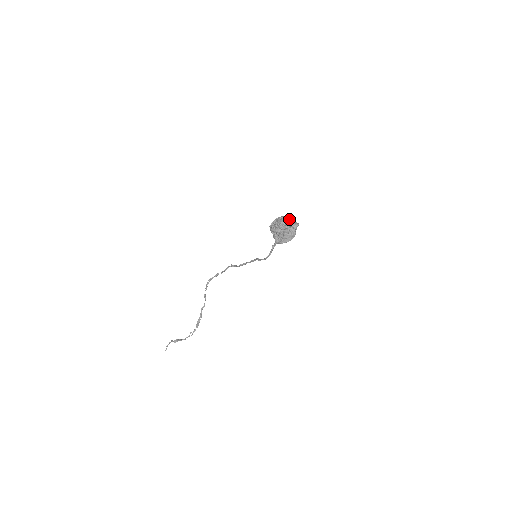
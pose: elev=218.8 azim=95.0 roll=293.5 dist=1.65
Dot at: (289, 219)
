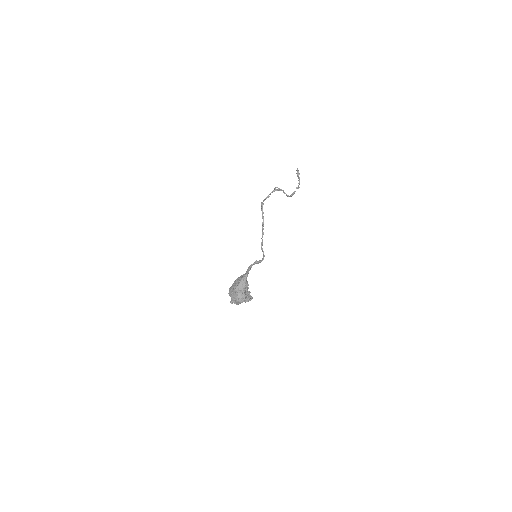
Dot at: (235, 298)
